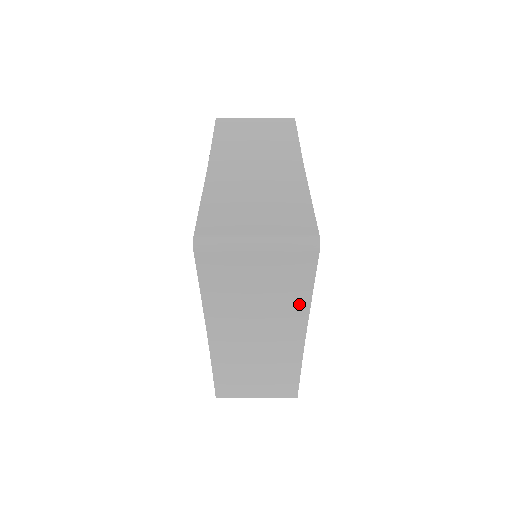
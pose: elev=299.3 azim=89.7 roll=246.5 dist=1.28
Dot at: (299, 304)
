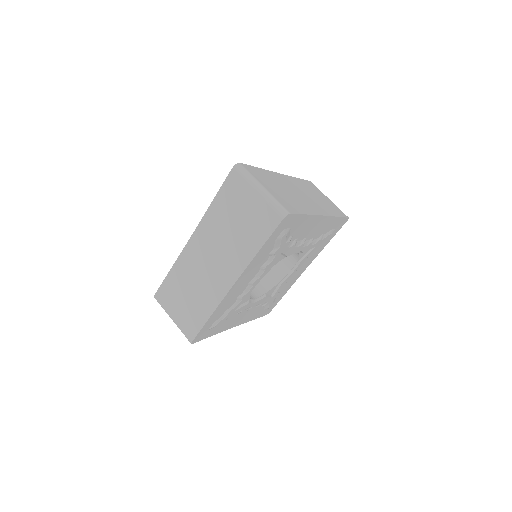
Dot at: (249, 252)
